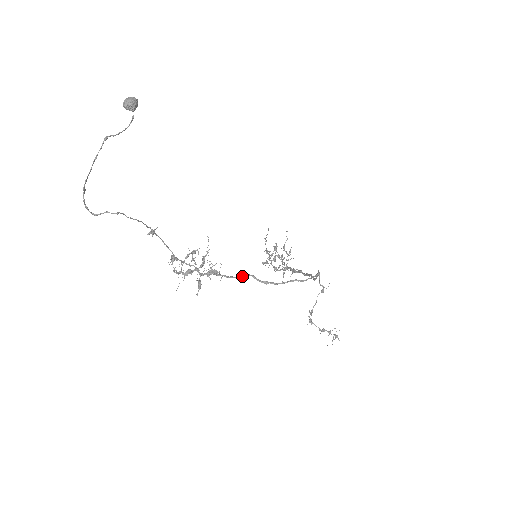
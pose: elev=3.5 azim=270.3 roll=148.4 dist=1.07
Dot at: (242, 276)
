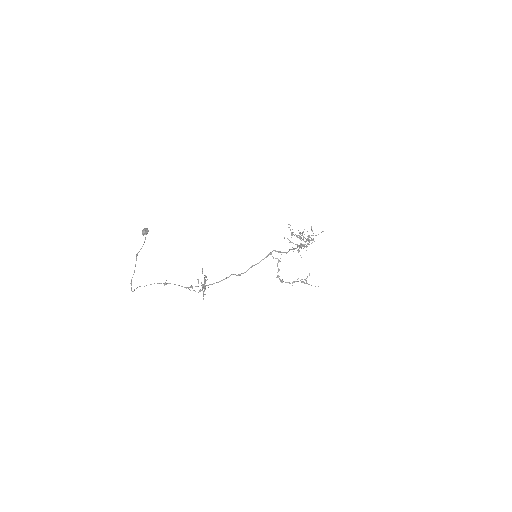
Dot at: (226, 278)
